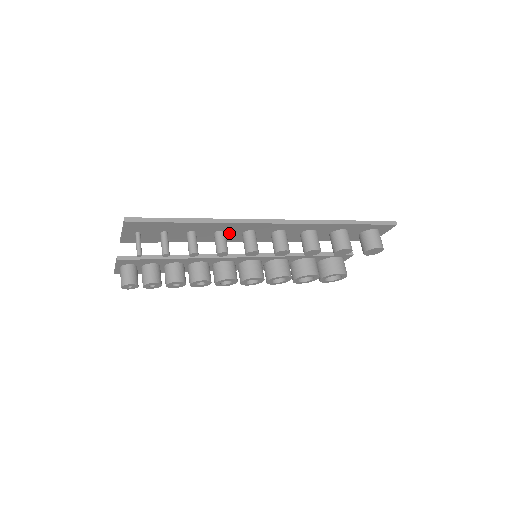
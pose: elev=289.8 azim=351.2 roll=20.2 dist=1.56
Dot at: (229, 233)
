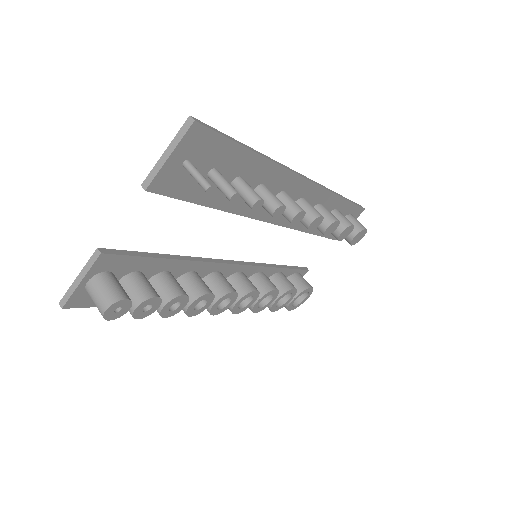
Dot at: occluded
